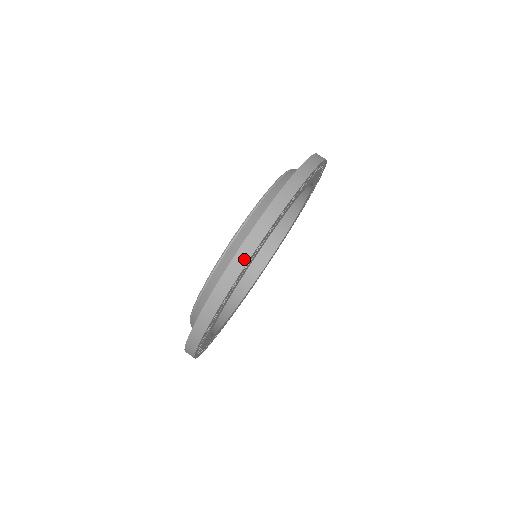
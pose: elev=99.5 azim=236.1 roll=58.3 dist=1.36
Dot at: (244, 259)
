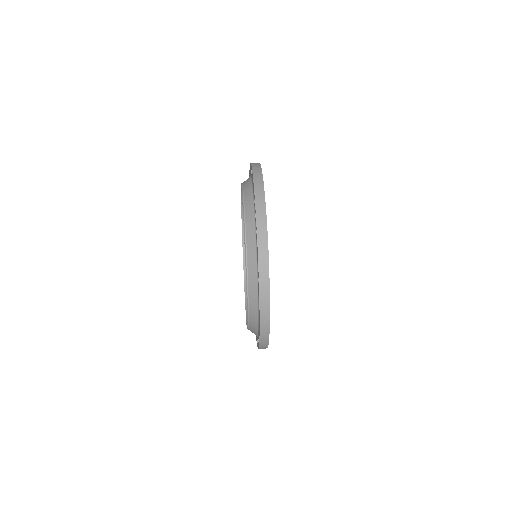
Dot at: (257, 164)
